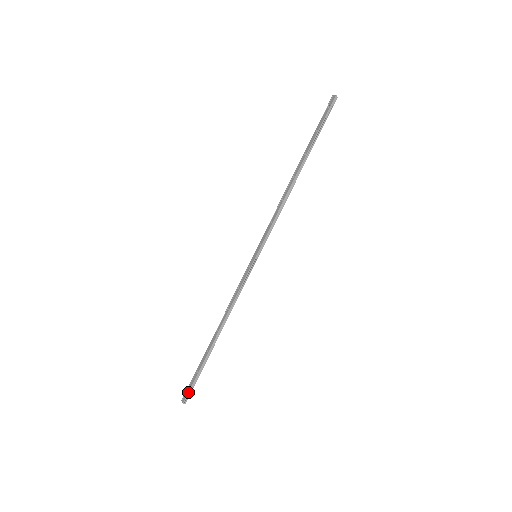
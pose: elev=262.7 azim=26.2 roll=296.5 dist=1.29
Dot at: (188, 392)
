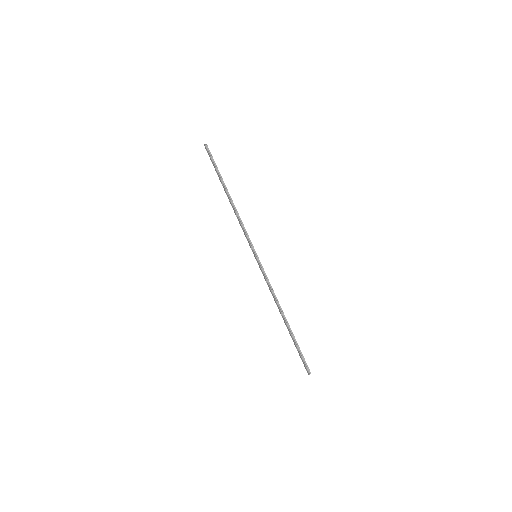
Dot at: (304, 365)
